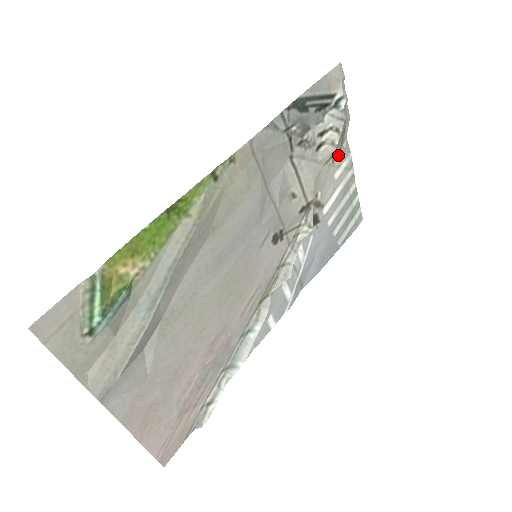
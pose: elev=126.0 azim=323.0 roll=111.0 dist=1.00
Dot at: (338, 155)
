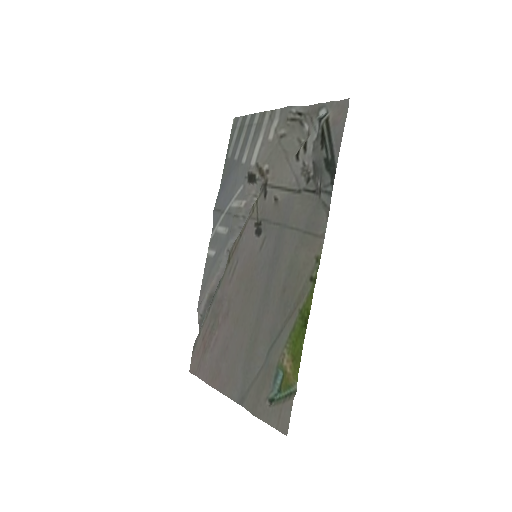
Dot at: (284, 129)
